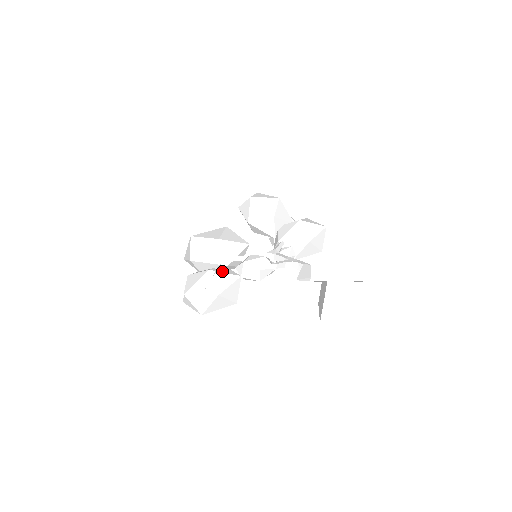
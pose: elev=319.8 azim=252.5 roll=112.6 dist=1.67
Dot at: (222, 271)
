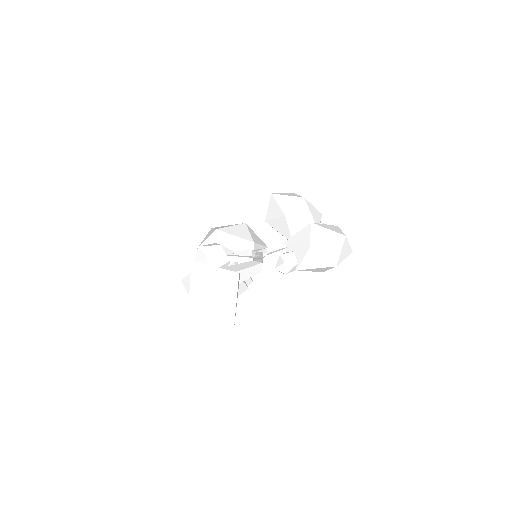
Dot at: occluded
